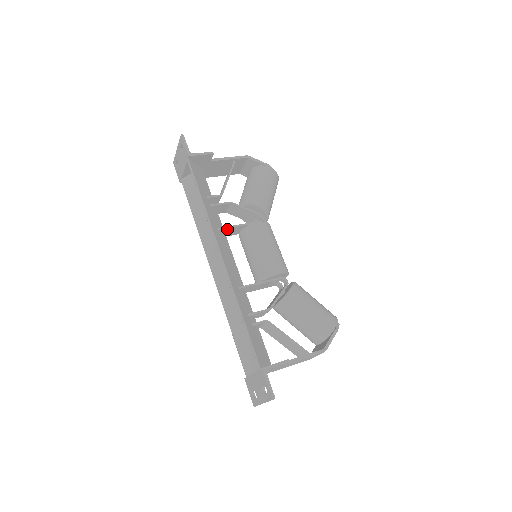
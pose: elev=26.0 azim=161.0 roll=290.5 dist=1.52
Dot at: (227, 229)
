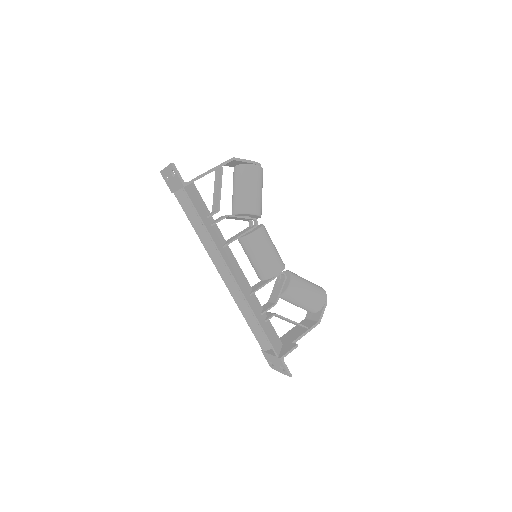
Dot at: occluded
